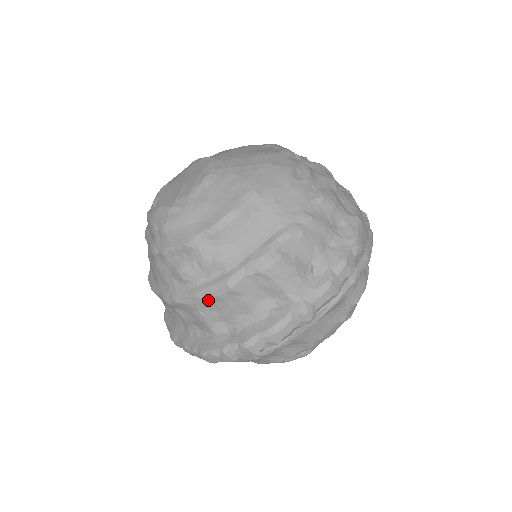
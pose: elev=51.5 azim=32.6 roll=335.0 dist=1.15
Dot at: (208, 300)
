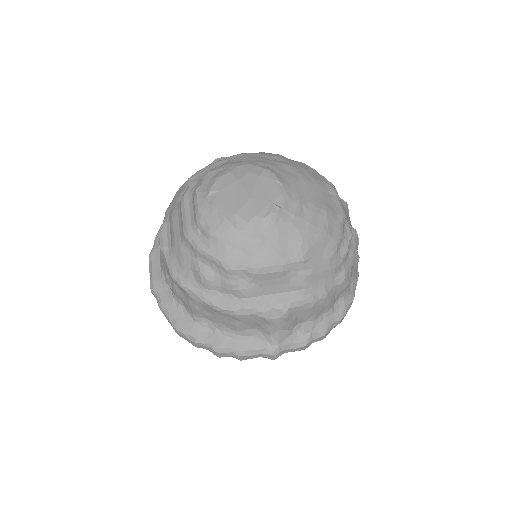
Dot at: (211, 308)
